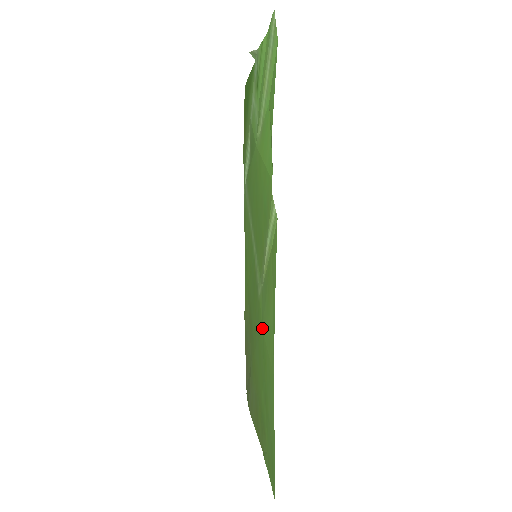
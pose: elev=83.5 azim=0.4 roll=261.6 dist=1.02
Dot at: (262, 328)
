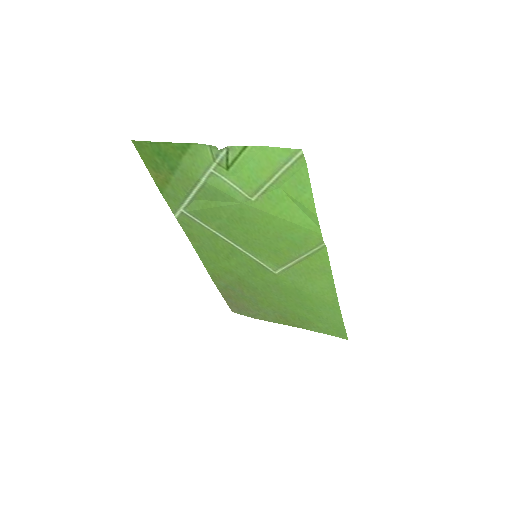
Dot at: (296, 288)
